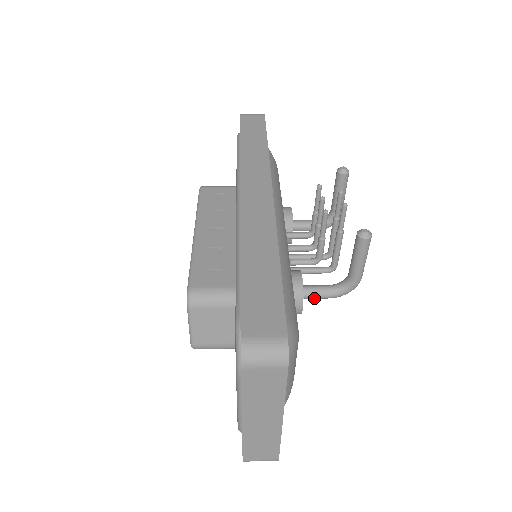
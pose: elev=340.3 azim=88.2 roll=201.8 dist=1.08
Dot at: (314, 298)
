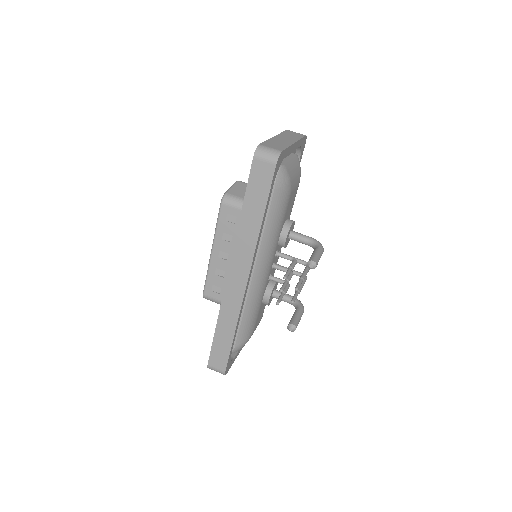
Dot at: occluded
